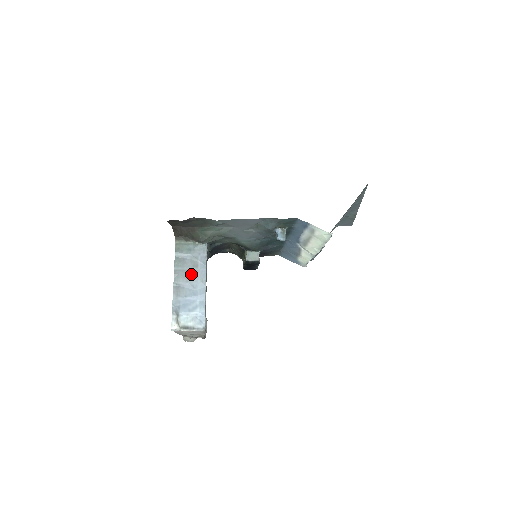
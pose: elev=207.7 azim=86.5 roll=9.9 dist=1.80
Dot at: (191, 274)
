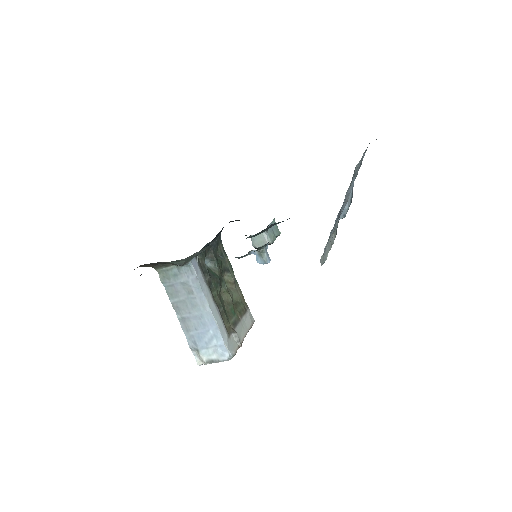
Dot at: (190, 303)
